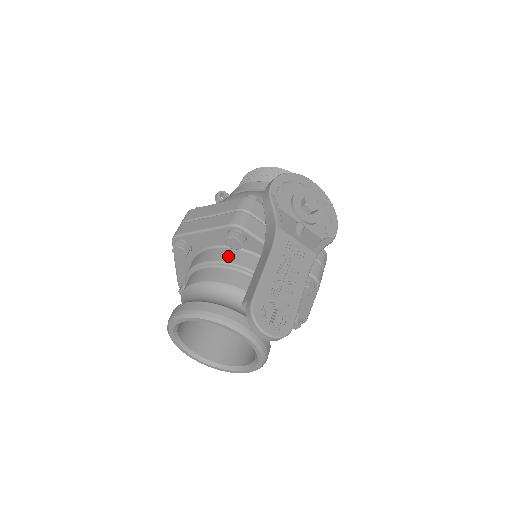
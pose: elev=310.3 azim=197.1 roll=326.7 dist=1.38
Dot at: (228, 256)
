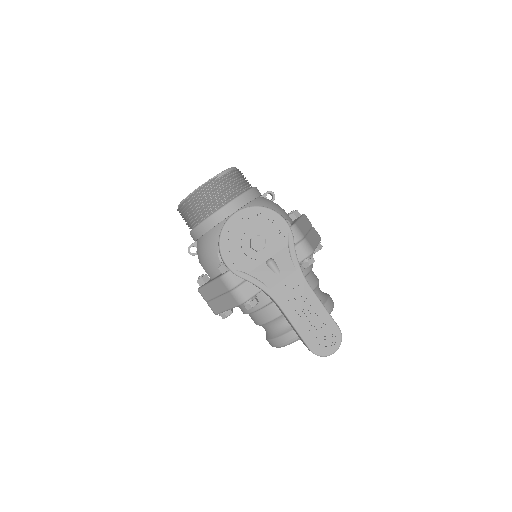
Dot at: occluded
